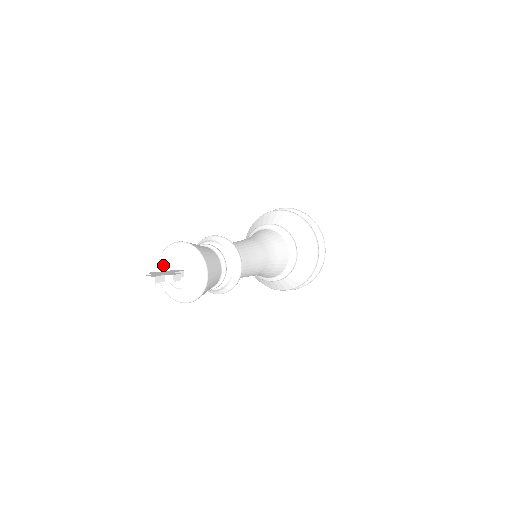
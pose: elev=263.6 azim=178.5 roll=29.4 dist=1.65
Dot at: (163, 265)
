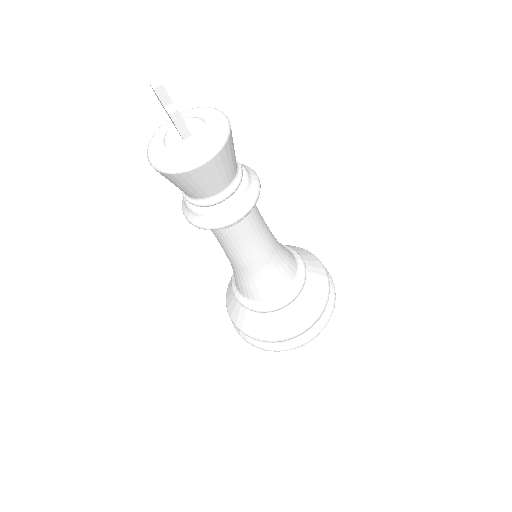
Dot at: (185, 115)
